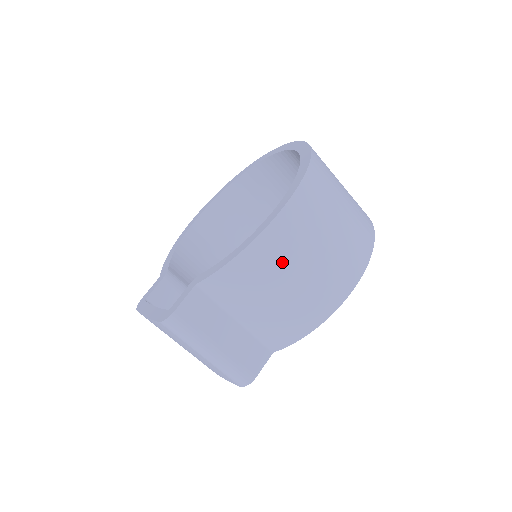
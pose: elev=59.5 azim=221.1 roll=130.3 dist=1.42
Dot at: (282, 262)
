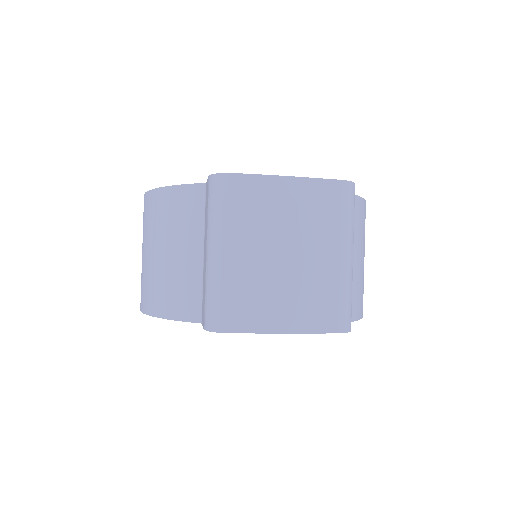
Dot at: occluded
